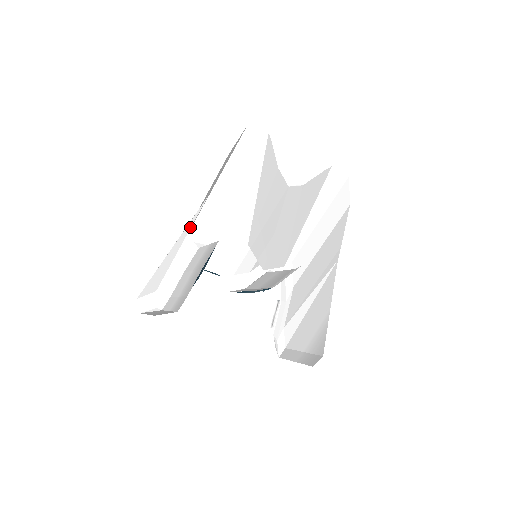
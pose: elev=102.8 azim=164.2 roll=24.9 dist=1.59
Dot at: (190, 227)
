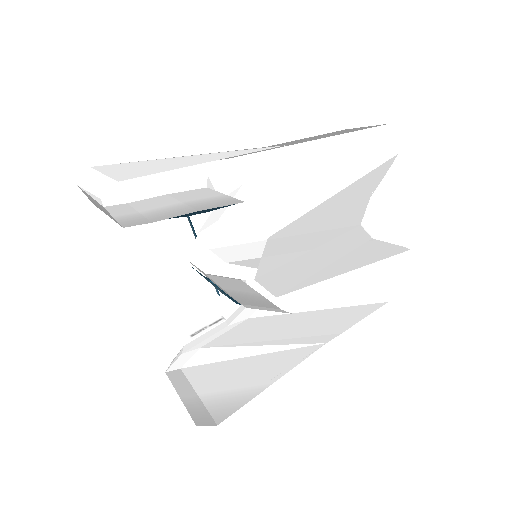
Dot at: (230, 156)
